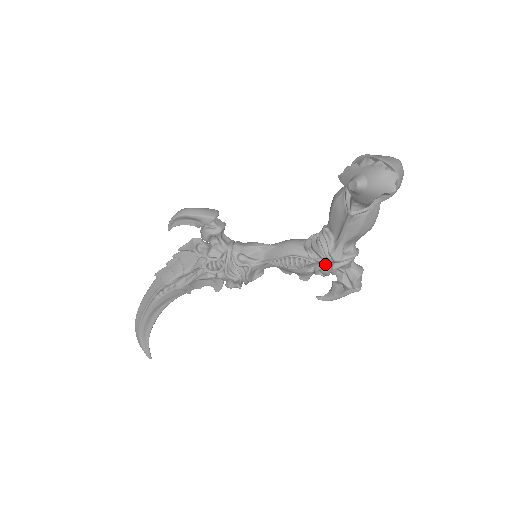
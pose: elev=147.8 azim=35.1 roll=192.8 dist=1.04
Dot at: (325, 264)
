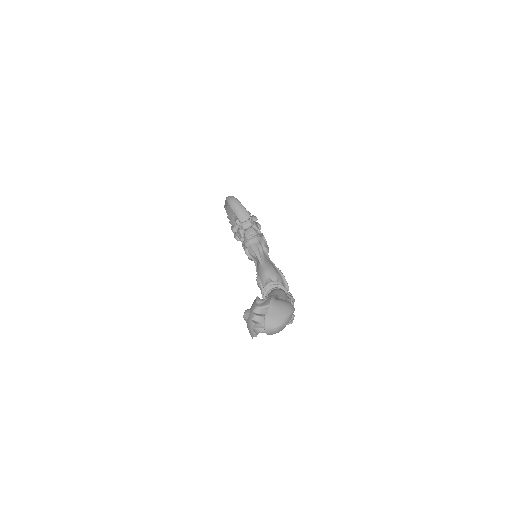
Dot at: occluded
